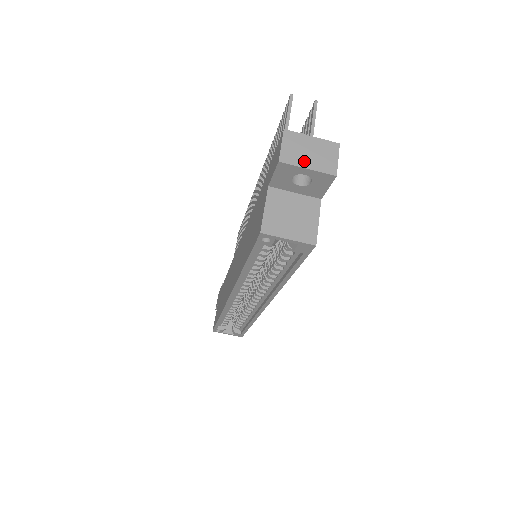
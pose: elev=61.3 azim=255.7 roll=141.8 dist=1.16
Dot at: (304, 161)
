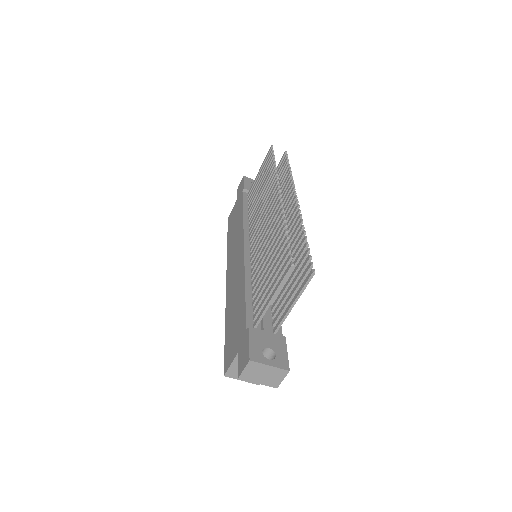
Dot at: (257, 379)
